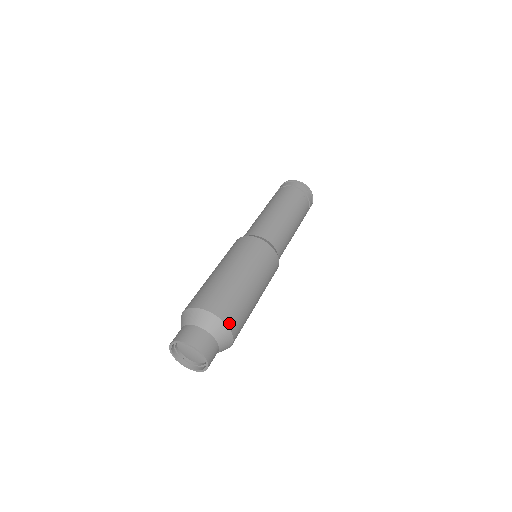
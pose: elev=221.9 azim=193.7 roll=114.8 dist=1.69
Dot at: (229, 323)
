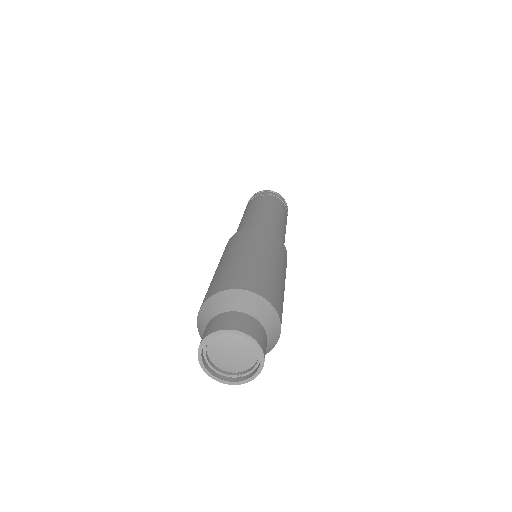
Dot at: (239, 287)
